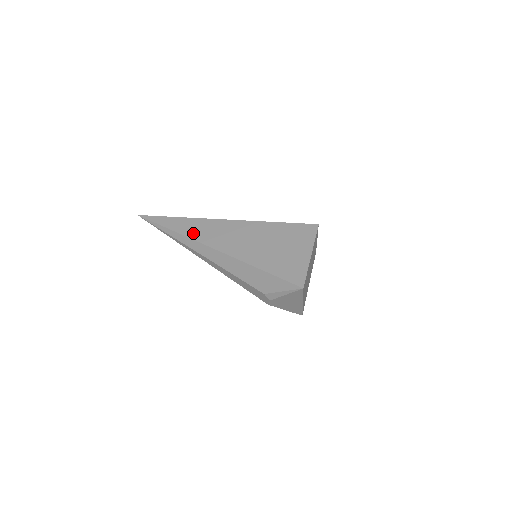
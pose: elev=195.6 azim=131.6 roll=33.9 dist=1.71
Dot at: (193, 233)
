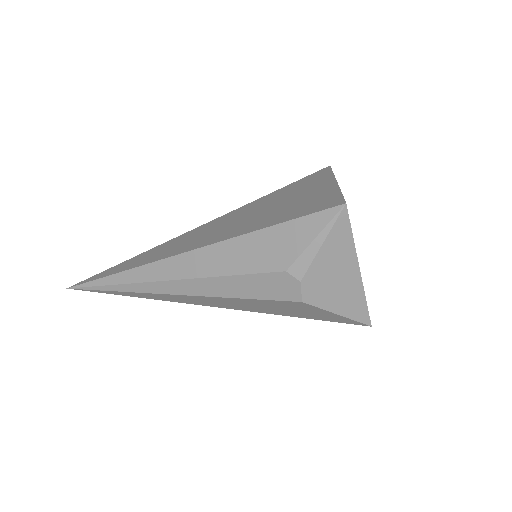
Dot at: (148, 259)
